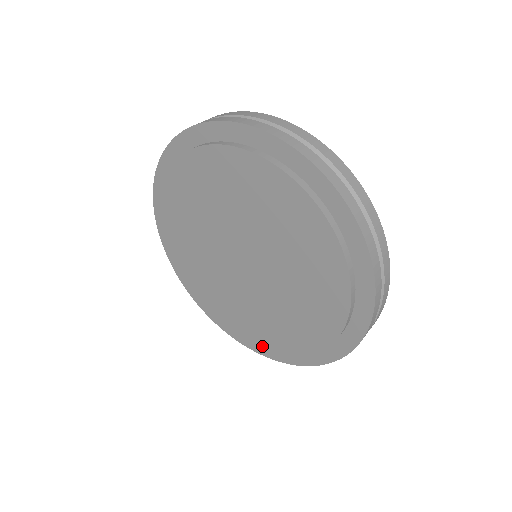
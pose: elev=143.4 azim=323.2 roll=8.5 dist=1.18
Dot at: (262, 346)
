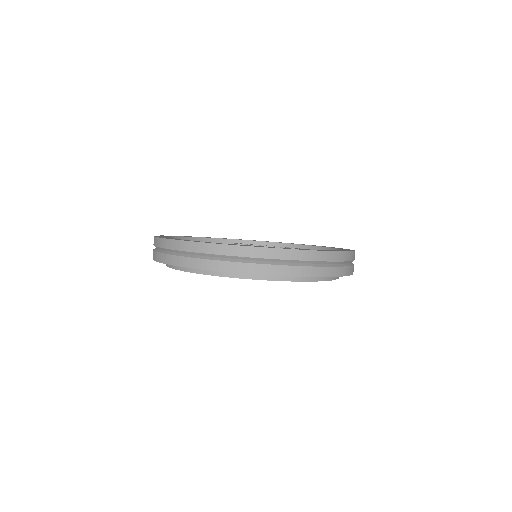
Dot at: occluded
